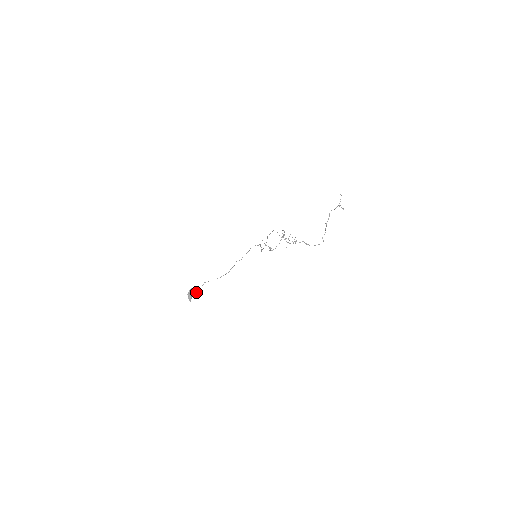
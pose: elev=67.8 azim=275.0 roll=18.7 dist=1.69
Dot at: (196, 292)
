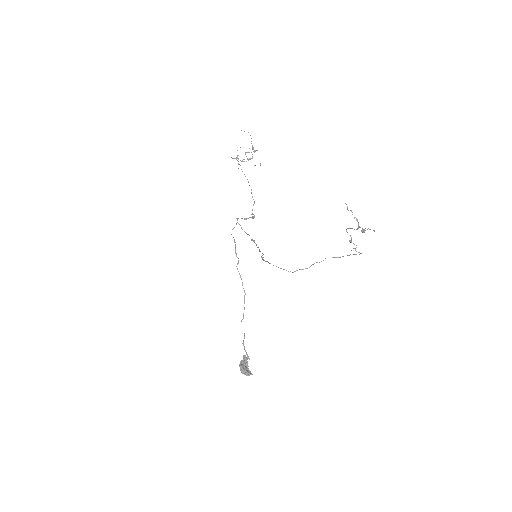
Dot at: (246, 360)
